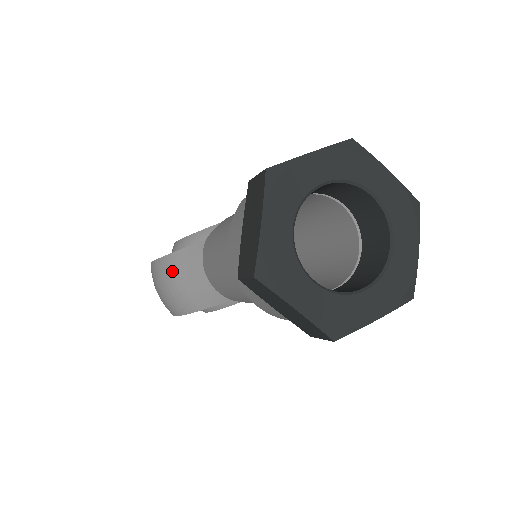
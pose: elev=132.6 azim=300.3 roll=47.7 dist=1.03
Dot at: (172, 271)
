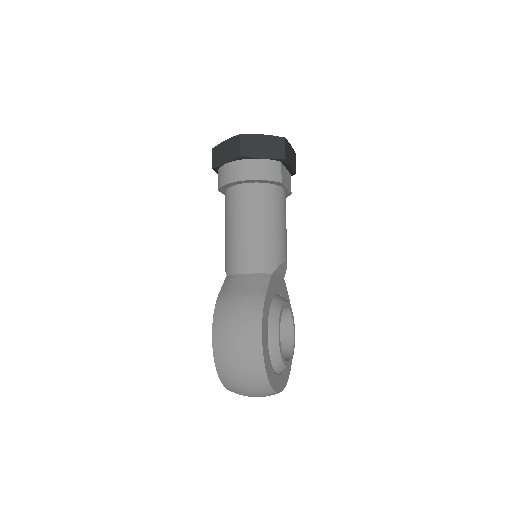
Dot at: (228, 297)
